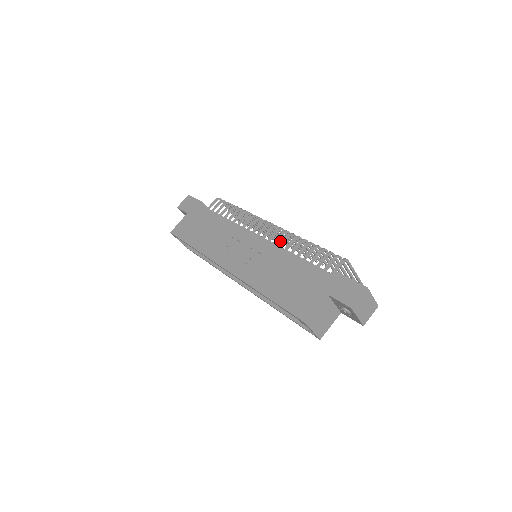
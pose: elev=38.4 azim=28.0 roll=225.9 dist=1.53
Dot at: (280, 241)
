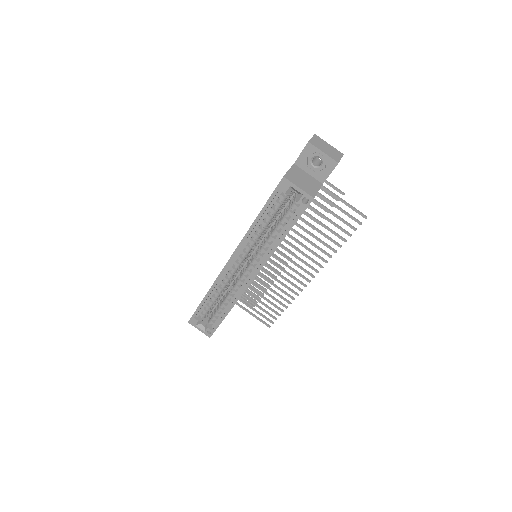
Dot at: occluded
